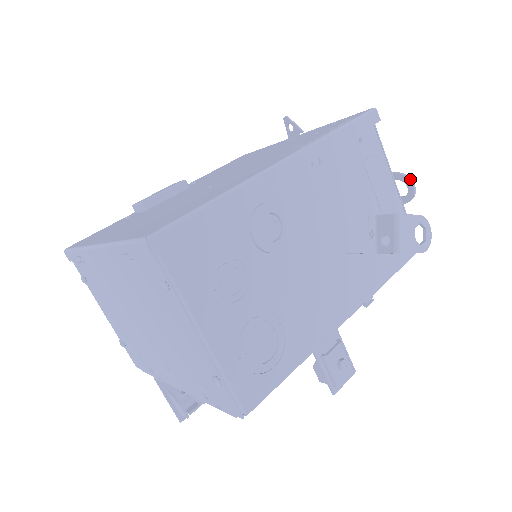
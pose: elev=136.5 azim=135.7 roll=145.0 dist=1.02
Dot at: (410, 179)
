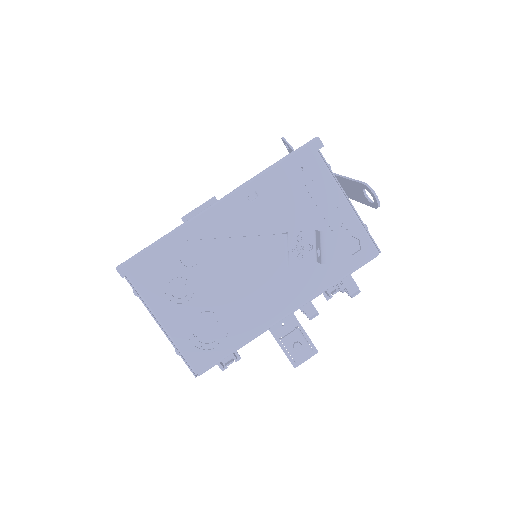
Dot at: (371, 189)
